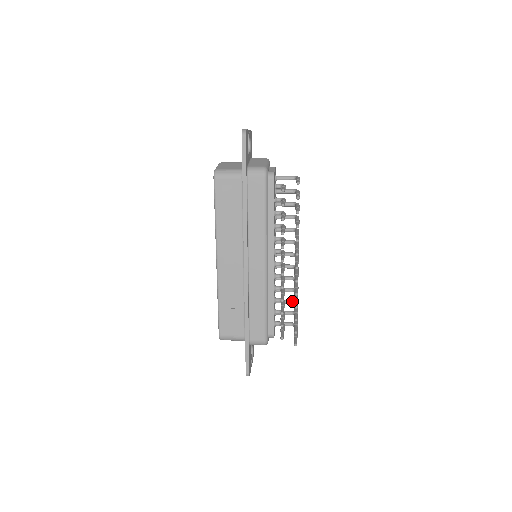
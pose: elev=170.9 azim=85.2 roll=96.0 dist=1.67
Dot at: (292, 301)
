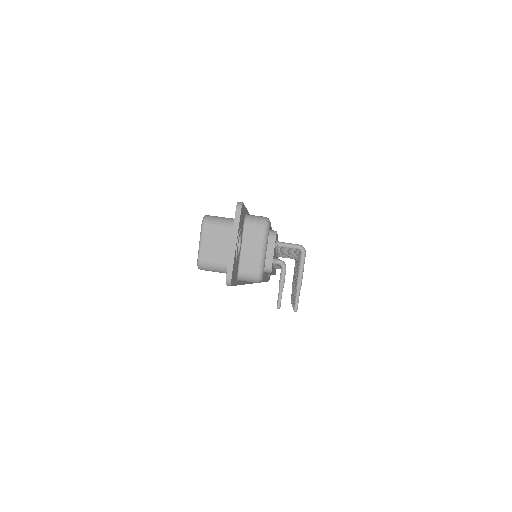
Dot at: occluded
